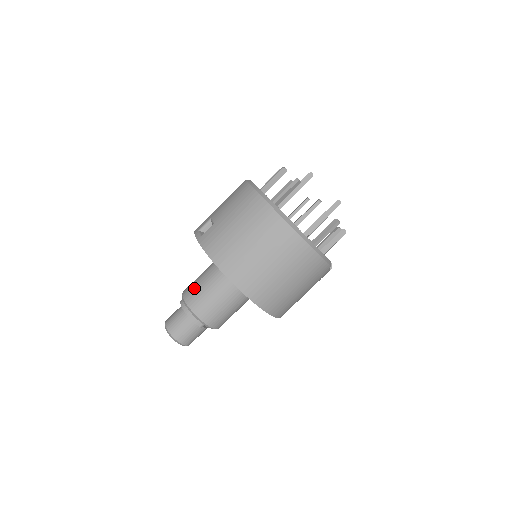
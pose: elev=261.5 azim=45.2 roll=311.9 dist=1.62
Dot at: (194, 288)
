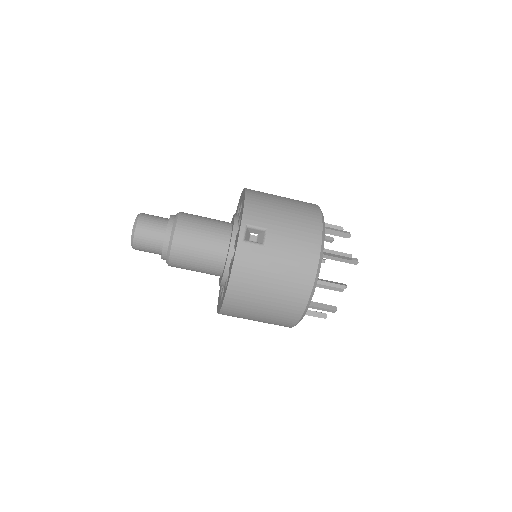
Dot at: (191, 239)
